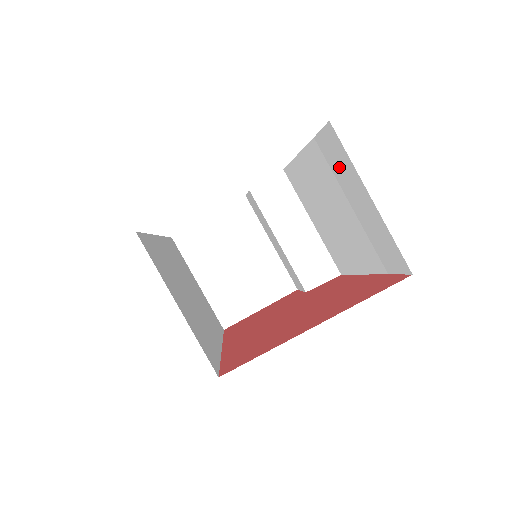
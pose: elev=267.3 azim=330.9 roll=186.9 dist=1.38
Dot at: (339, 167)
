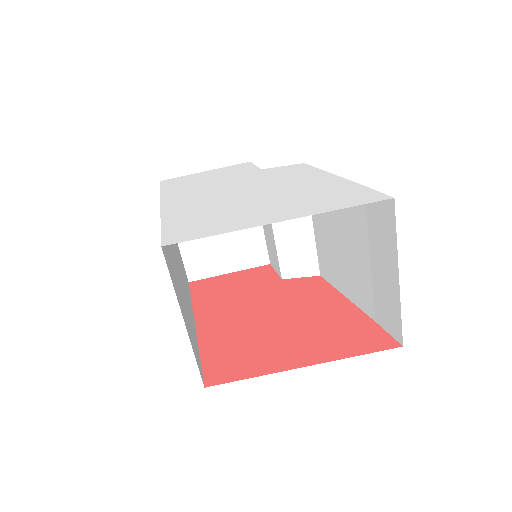
Dot at: (378, 229)
